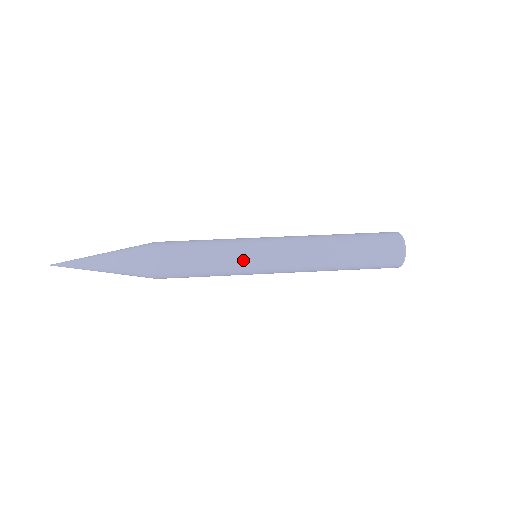
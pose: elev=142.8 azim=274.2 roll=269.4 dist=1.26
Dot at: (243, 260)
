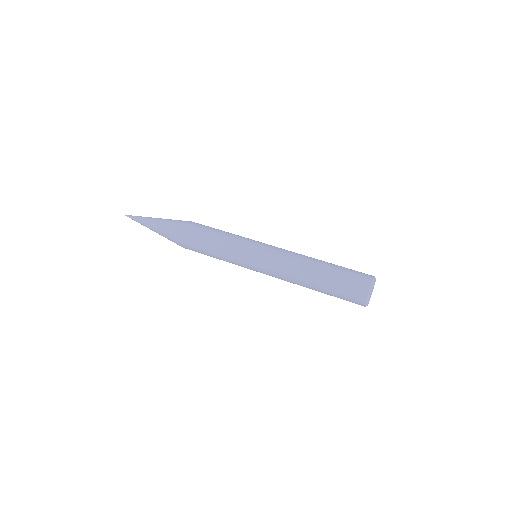
Dot at: (243, 248)
